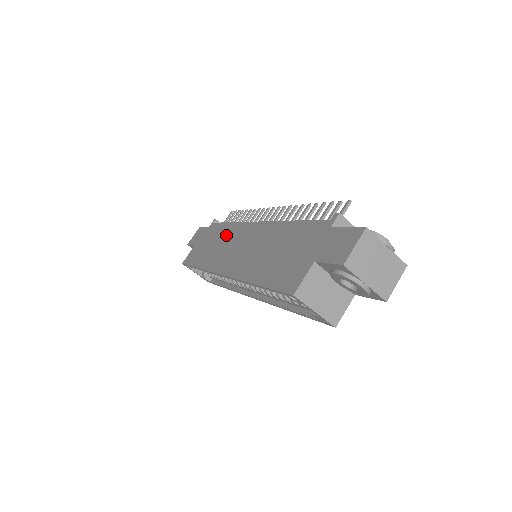
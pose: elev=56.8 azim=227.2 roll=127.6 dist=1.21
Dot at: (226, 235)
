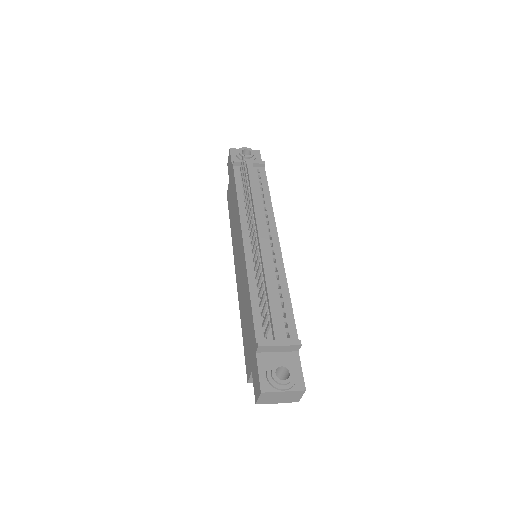
Dot at: (236, 216)
